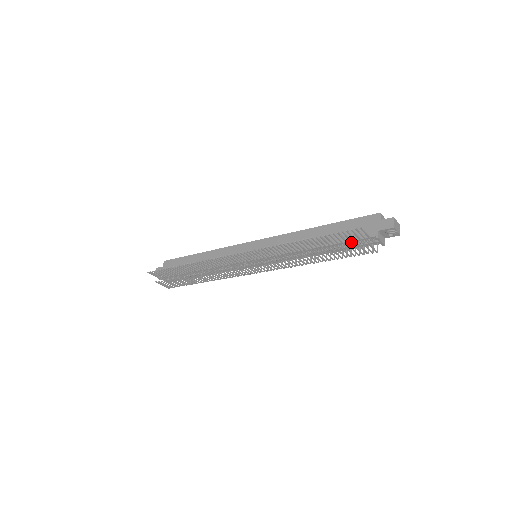
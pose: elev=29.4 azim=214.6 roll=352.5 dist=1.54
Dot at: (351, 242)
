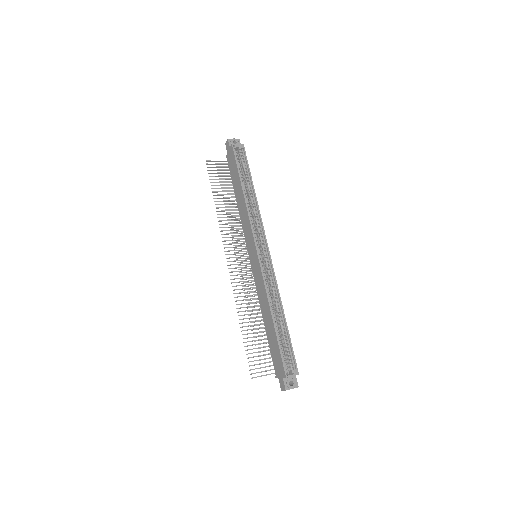
Dot at: (265, 358)
